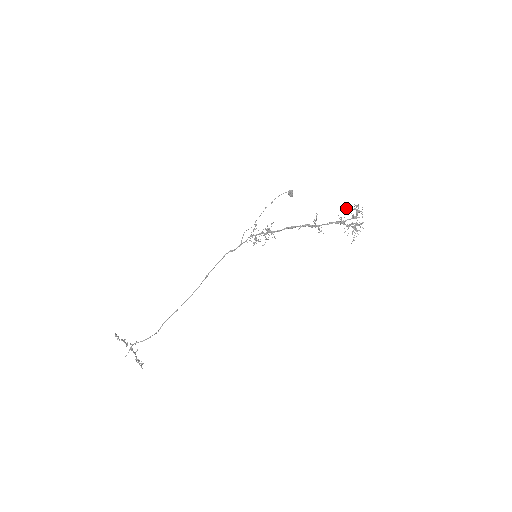
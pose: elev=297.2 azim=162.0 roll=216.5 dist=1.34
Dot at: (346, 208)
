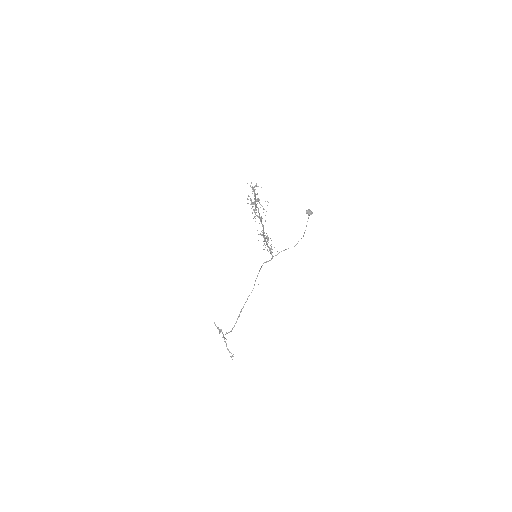
Dot at: occluded
